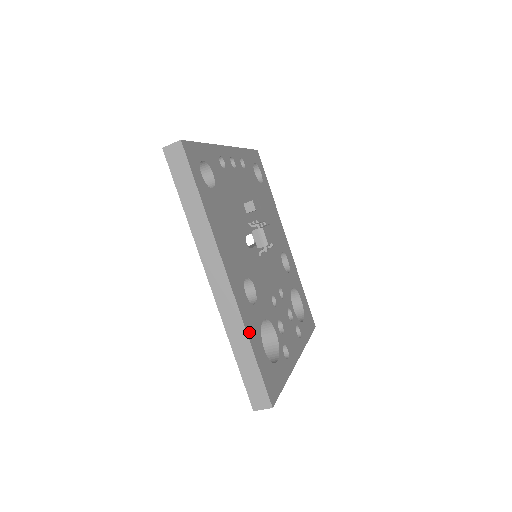
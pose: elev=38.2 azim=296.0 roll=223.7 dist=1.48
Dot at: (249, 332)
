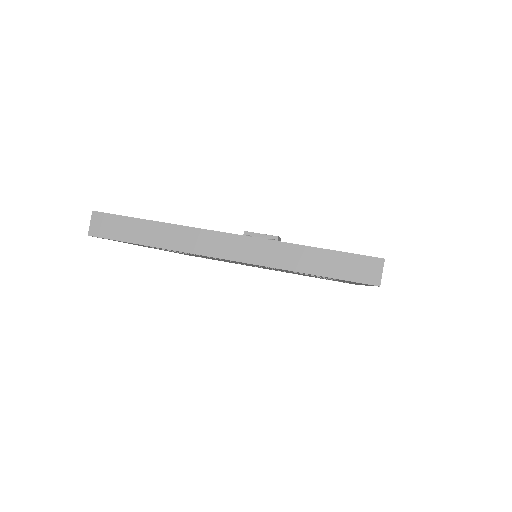
Dot at: occluded
